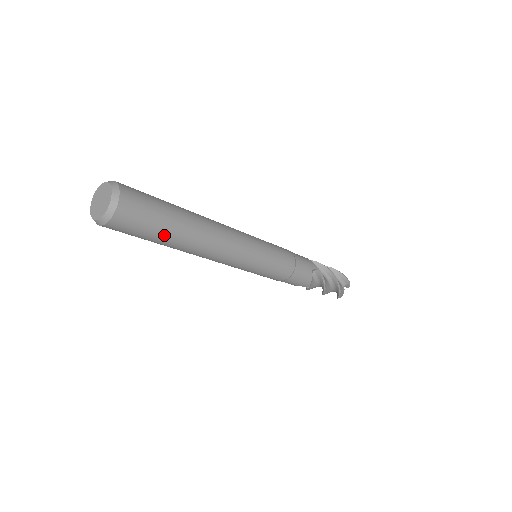
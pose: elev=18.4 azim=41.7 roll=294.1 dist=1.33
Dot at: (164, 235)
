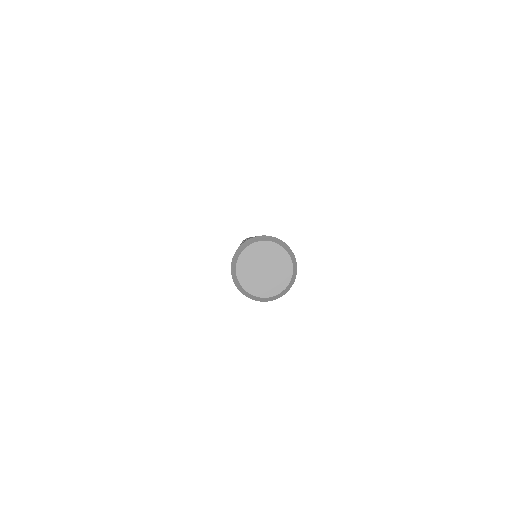
Dot at: occluded
